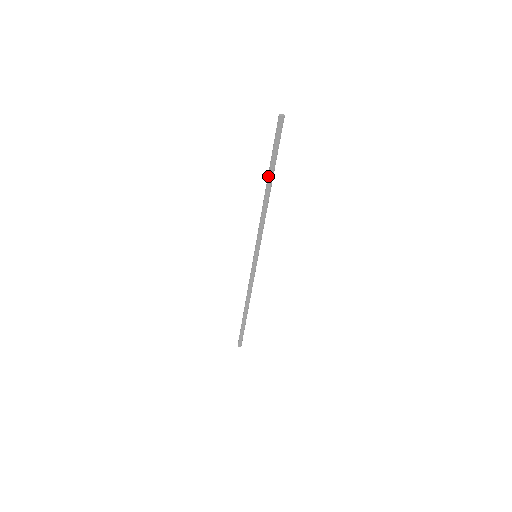
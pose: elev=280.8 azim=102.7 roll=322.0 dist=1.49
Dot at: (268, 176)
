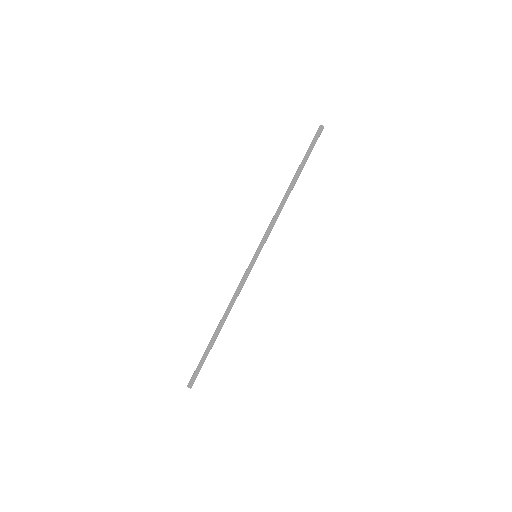
Dot at: (296, 173)
